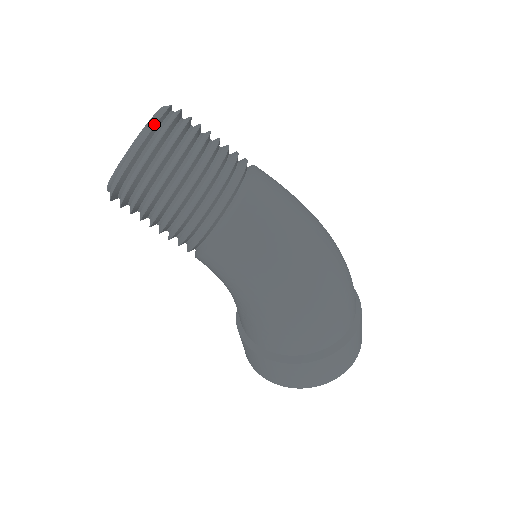
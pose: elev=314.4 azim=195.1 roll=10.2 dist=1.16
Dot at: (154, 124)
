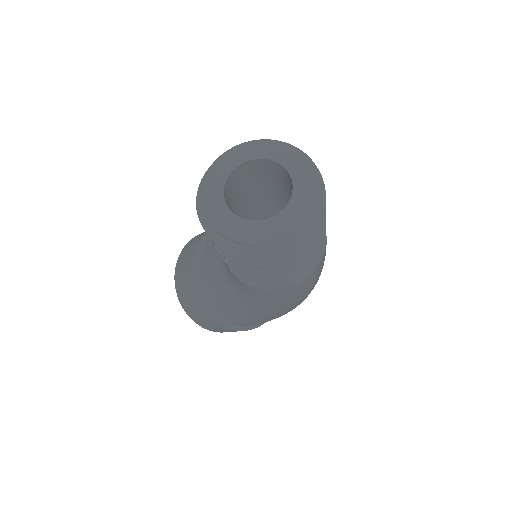
Dot at: (317, 215)
